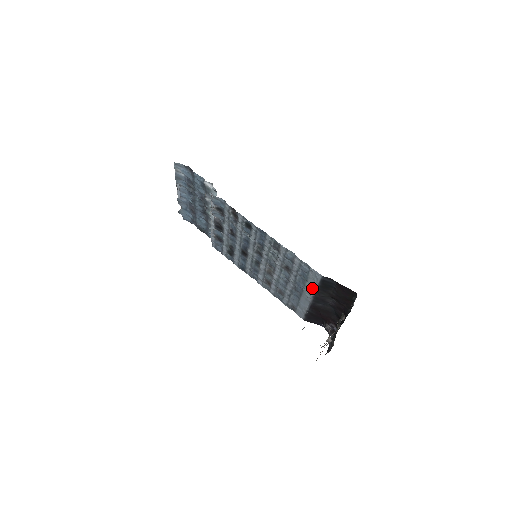
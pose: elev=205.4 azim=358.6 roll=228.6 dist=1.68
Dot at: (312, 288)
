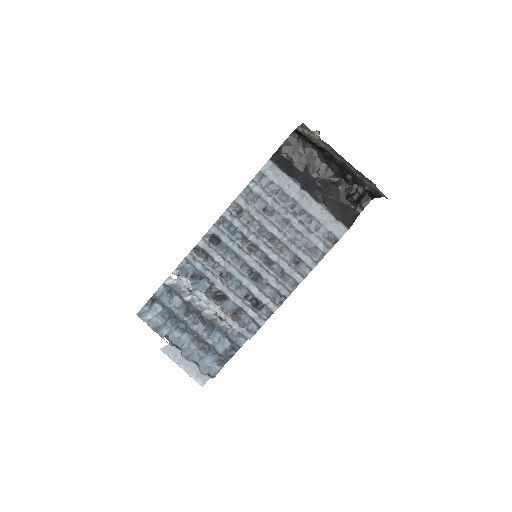
Dot at: (289, 185)
